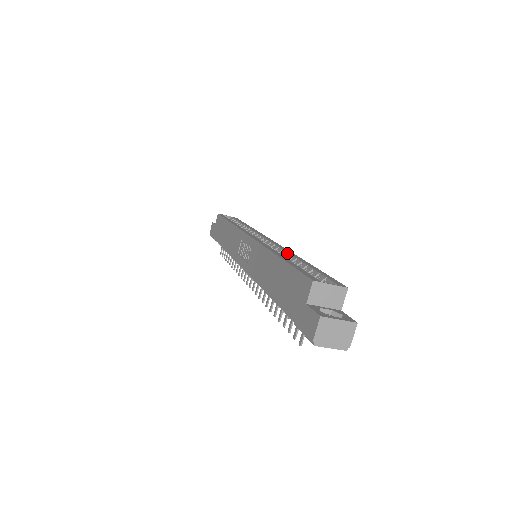
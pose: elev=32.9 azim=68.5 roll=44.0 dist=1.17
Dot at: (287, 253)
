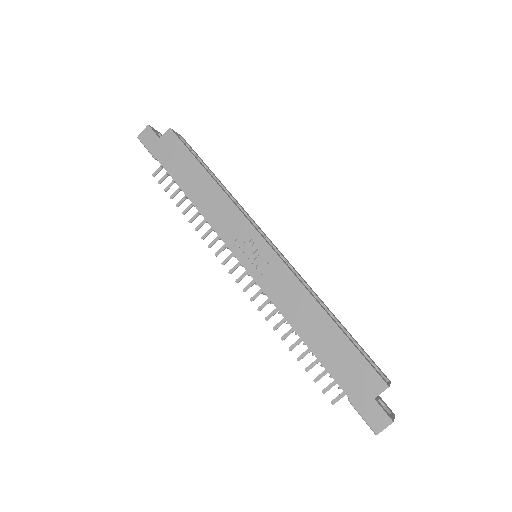
Dot at: (313, 292)
